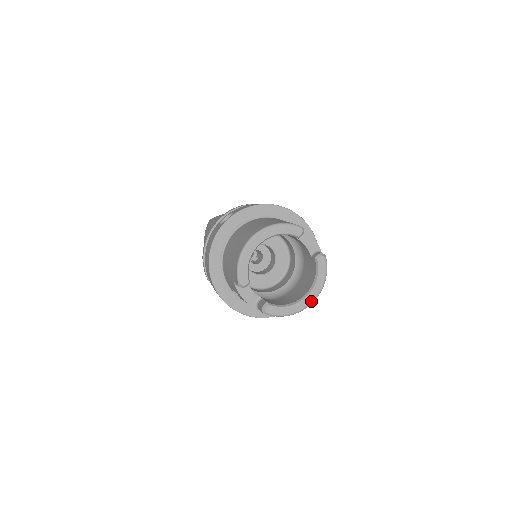
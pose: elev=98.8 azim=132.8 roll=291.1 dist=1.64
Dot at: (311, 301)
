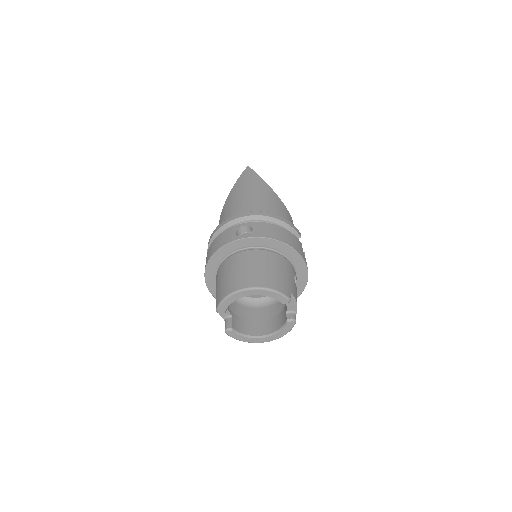
Dot at: (266, 341)
